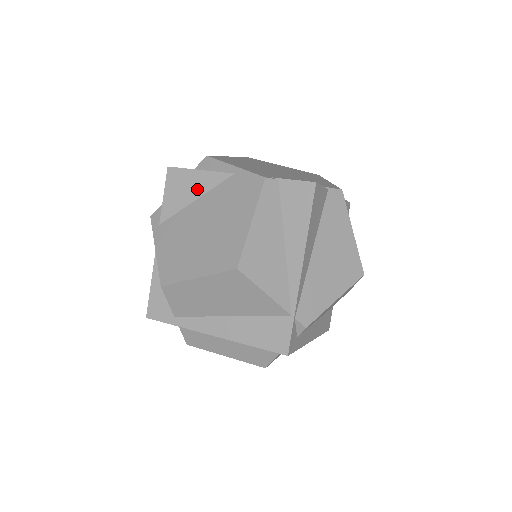
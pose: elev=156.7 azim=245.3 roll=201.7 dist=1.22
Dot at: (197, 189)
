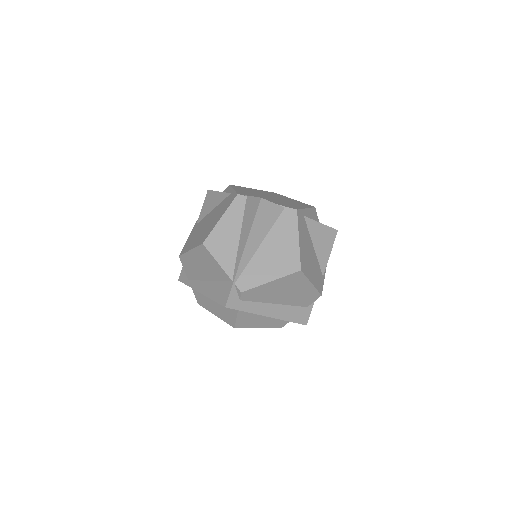
Dot at: (215, 203)
